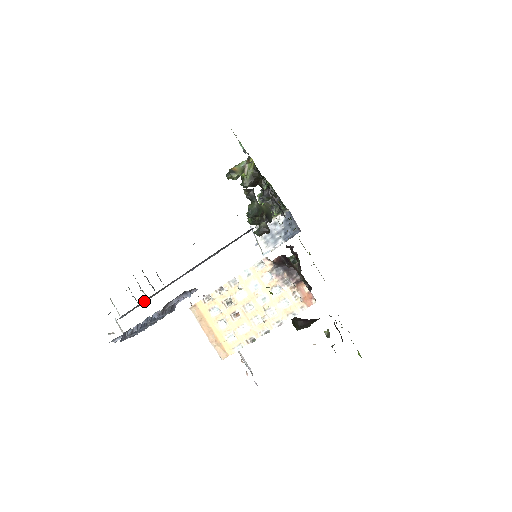
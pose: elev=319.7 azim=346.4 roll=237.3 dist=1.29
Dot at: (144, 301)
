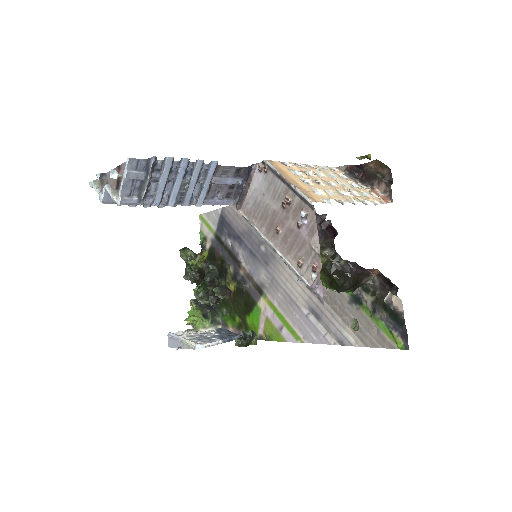
Dot at: occluded
